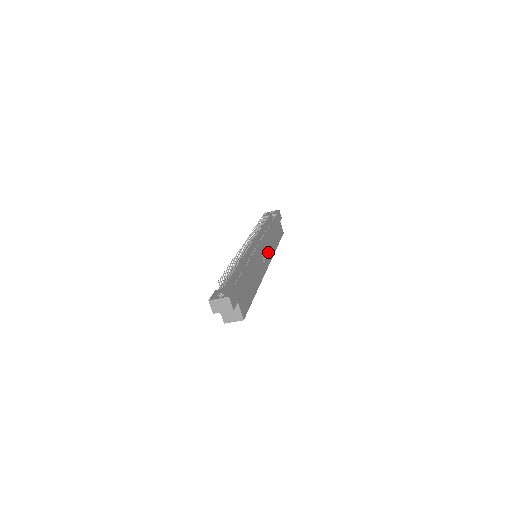
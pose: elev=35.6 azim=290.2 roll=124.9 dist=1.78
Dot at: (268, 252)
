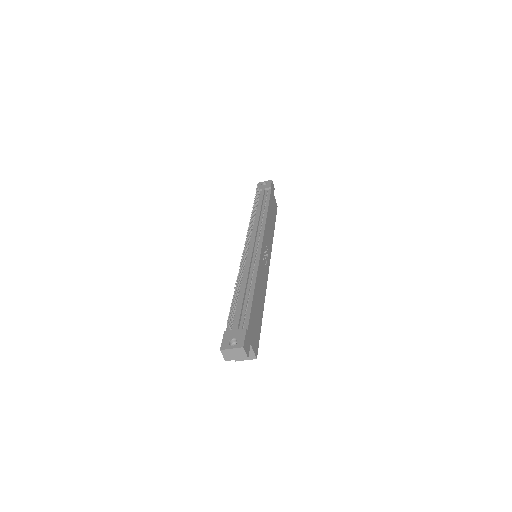
Dot at: (268, 247)
